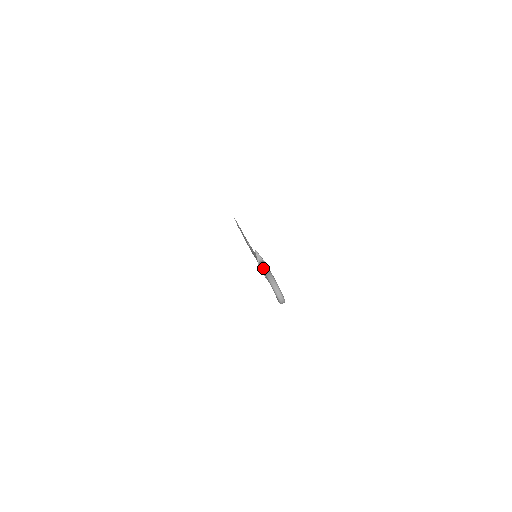
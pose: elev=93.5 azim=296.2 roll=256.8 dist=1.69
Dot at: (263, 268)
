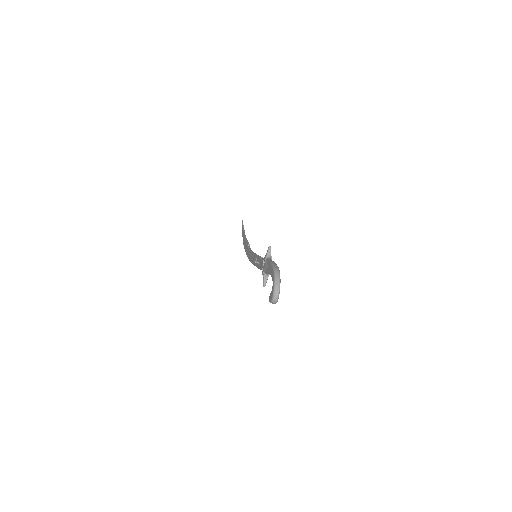
Dot at: (273, 263)
